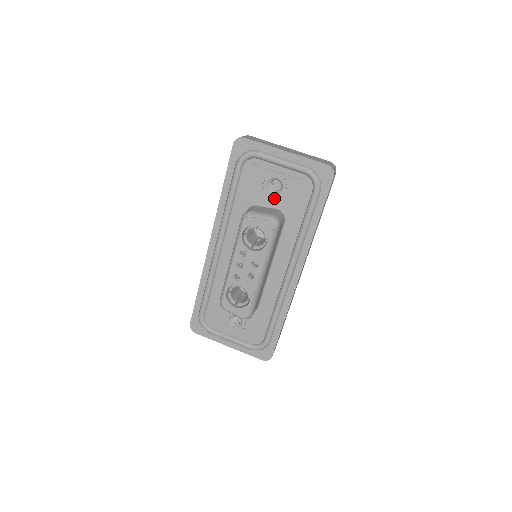
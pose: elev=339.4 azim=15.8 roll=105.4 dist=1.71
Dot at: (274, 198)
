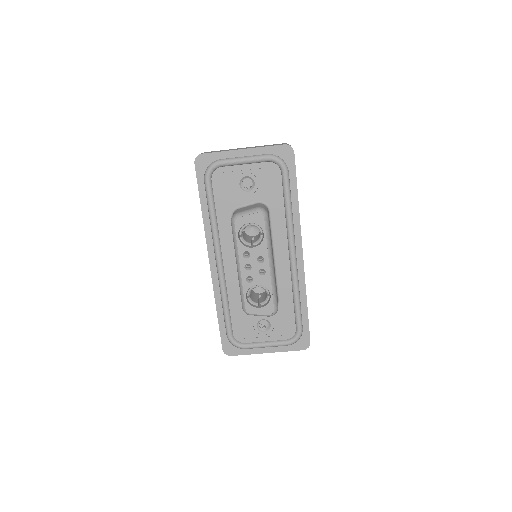
Dot at: (251, 195)
